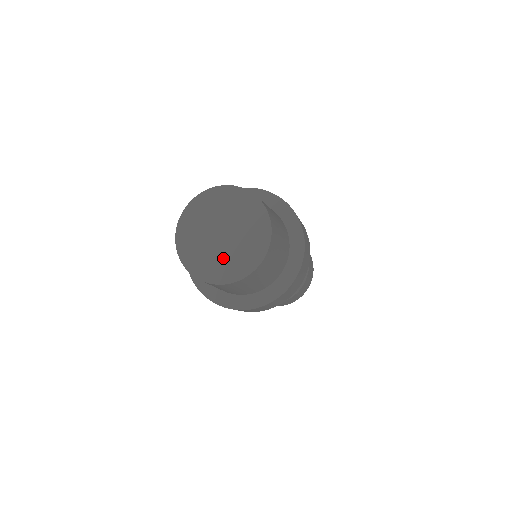
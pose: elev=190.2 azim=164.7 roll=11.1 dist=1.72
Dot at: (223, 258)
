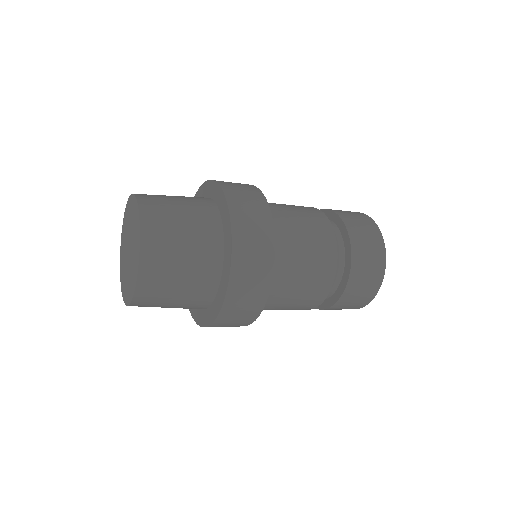
Dot at: (129, 276)
